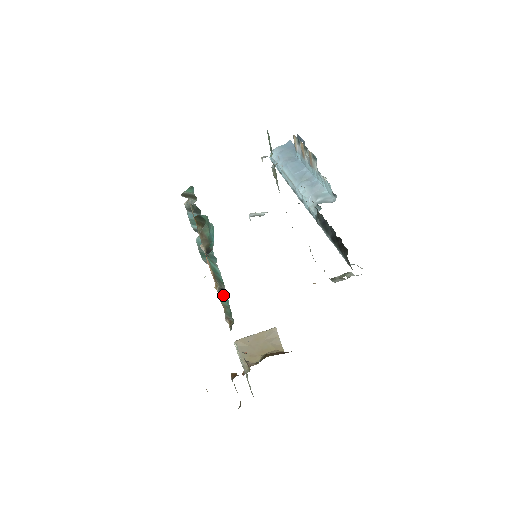
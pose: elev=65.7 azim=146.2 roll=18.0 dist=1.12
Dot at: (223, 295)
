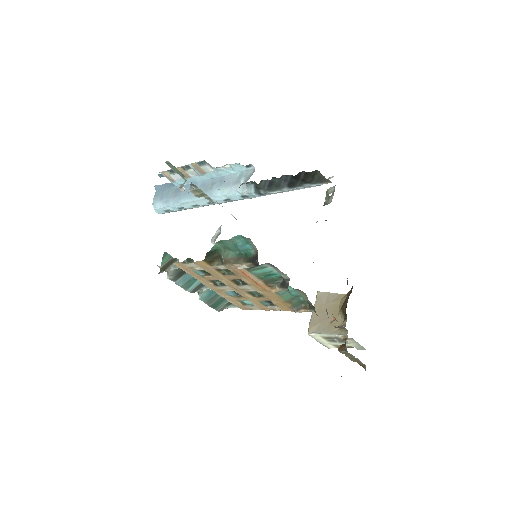
Dot at: (283, 292)
